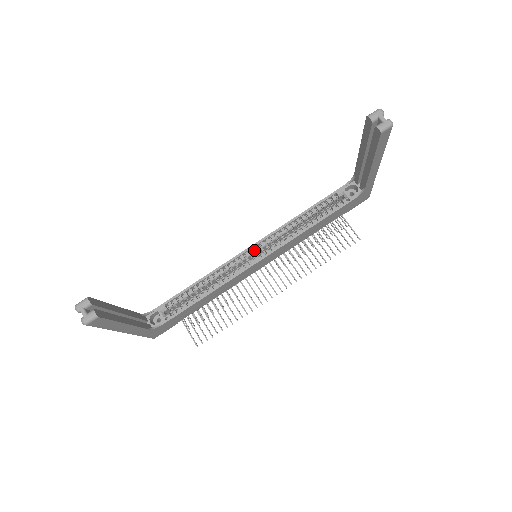
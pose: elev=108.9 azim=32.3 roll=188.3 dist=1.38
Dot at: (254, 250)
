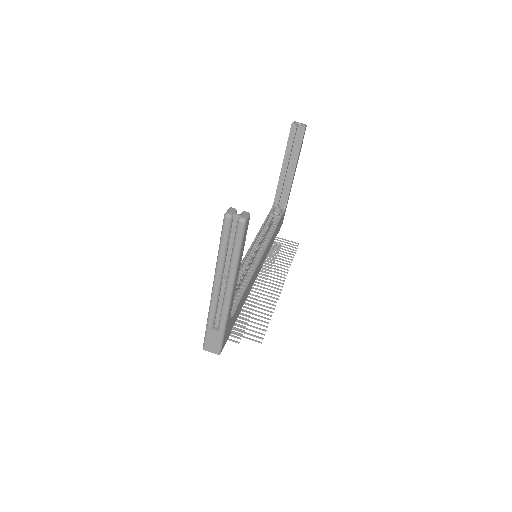
Dot at: (251, 254)
